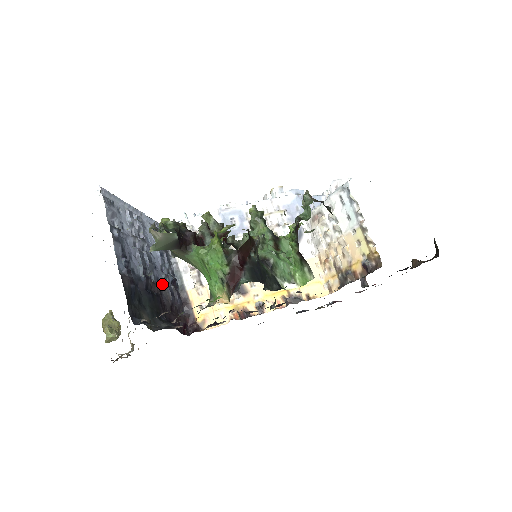
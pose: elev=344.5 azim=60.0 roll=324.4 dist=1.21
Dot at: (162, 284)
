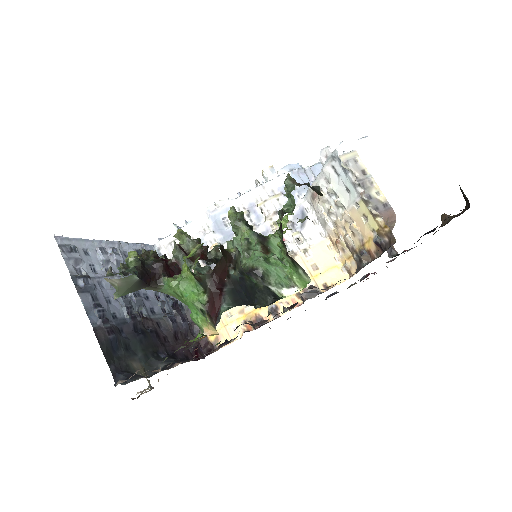
Dot at: (159, 314)
